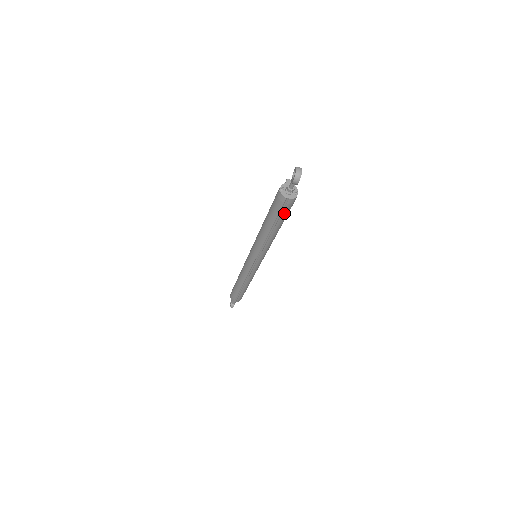
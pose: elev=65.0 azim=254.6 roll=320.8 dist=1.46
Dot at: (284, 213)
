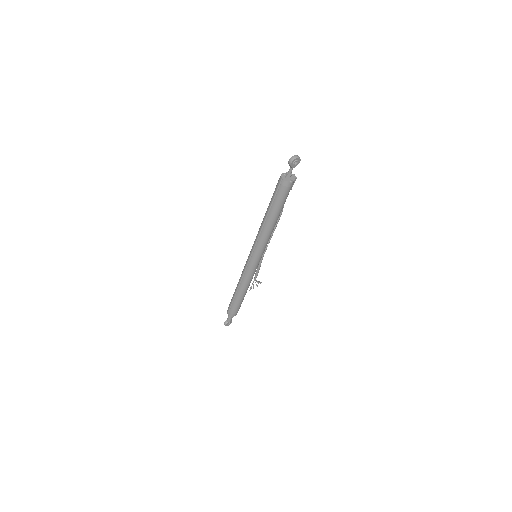
Dot at: (278, 196)
